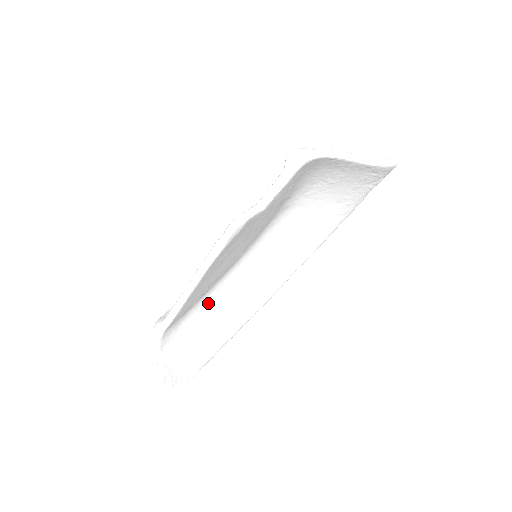
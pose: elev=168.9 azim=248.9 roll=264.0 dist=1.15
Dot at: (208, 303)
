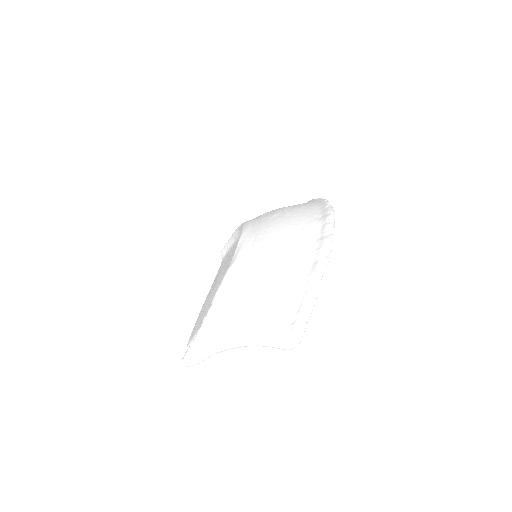
Dot at: occluded
